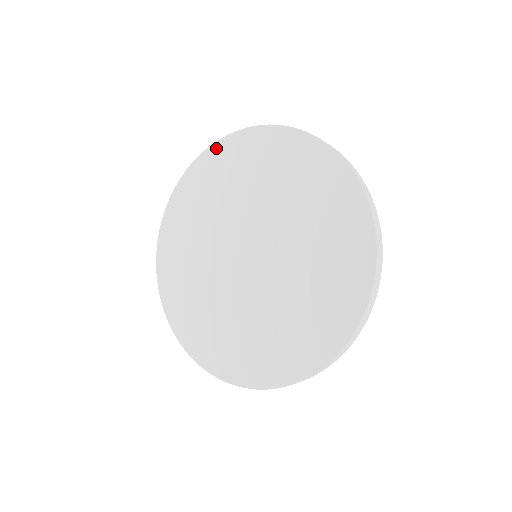
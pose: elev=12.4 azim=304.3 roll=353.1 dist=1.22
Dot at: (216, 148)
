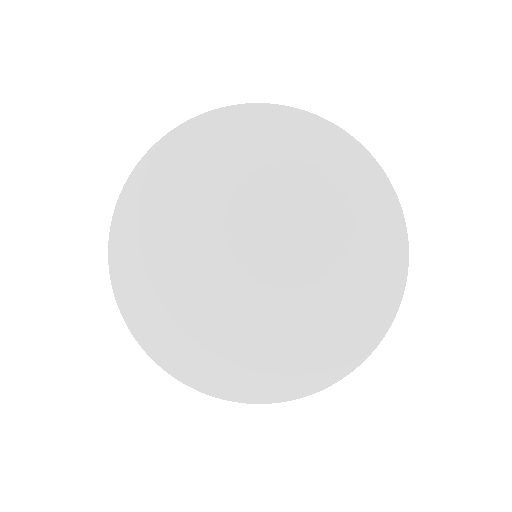
Dot at: (202, 123)
